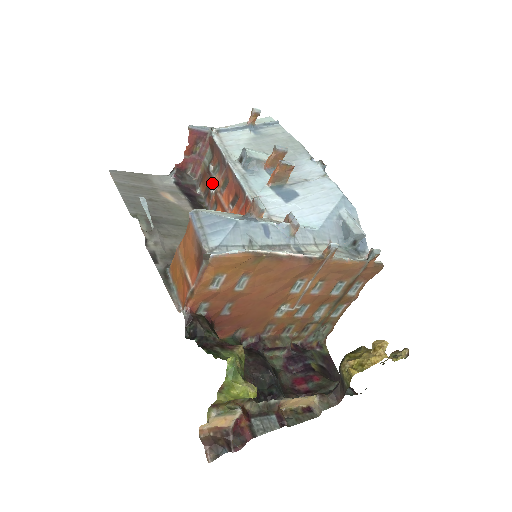
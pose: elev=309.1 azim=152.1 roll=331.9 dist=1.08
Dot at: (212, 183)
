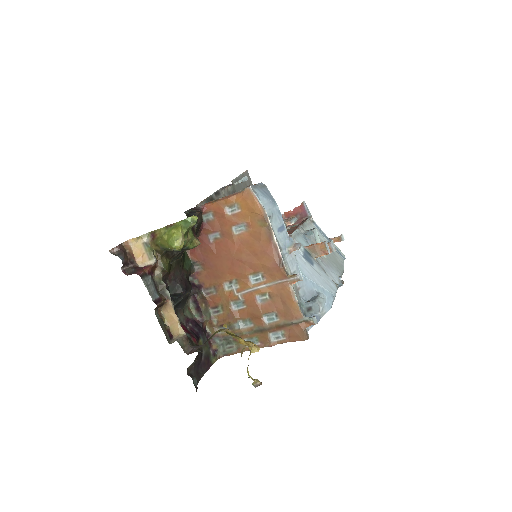
Dot at: occluded
